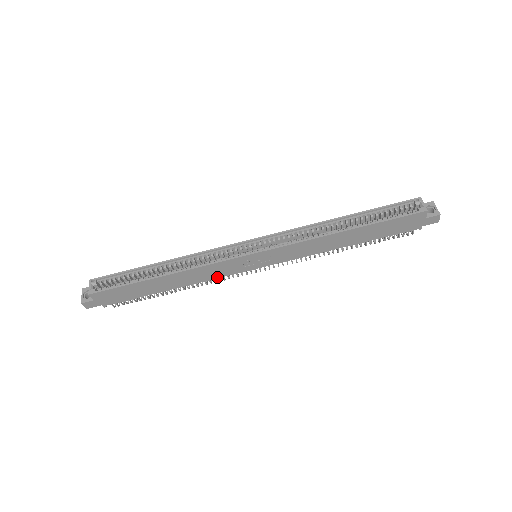
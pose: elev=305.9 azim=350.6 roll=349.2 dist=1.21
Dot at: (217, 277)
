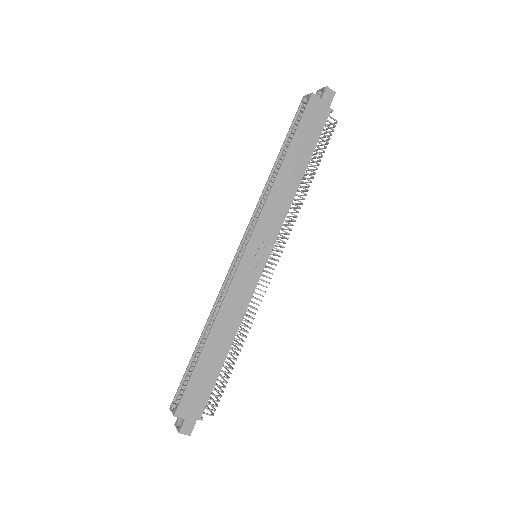
Dot at: (248, 301)
